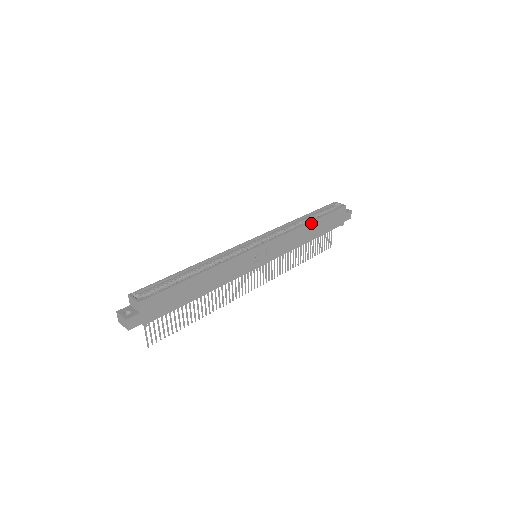
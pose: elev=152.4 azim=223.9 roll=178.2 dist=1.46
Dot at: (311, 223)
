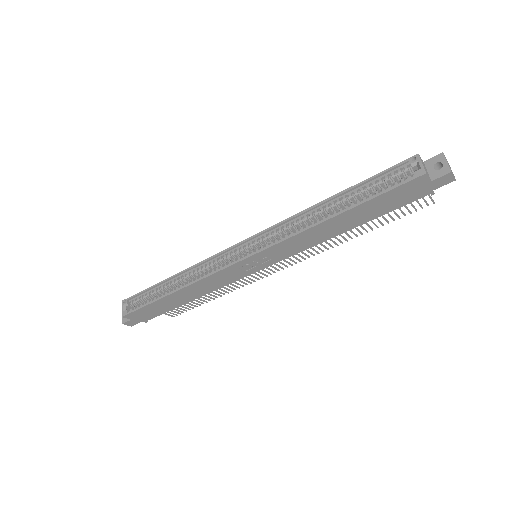
Dot at: (335, 218)
